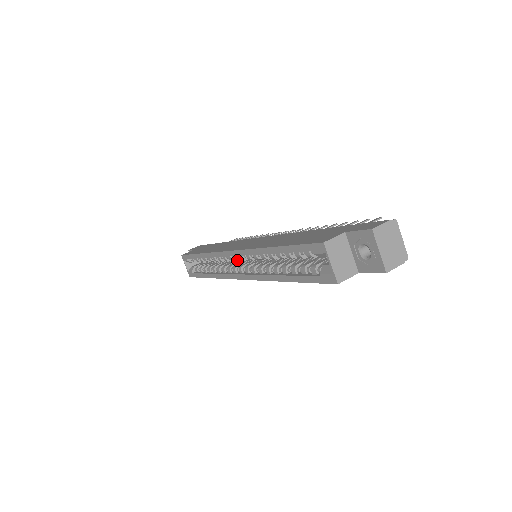
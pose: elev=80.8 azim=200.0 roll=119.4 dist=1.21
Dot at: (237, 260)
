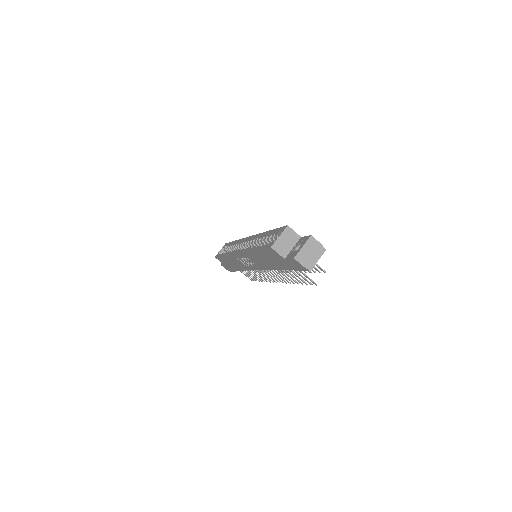
Dot at: occluded
